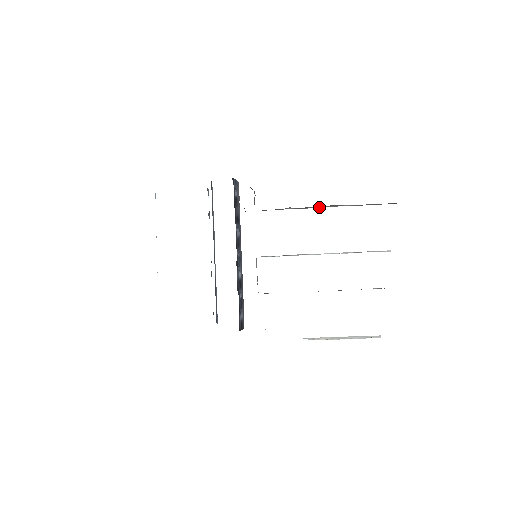
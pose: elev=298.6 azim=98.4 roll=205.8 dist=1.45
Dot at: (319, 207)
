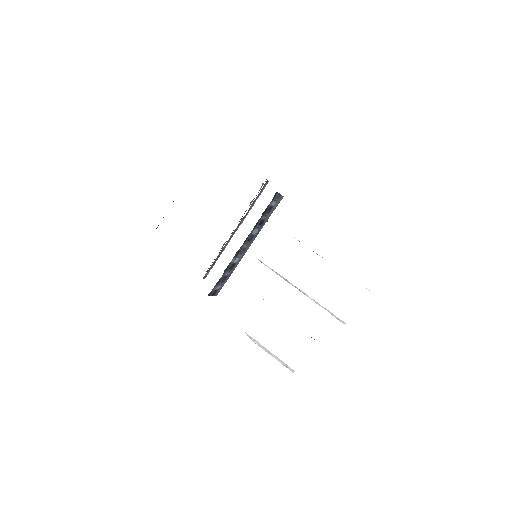
Dot at: occluded
